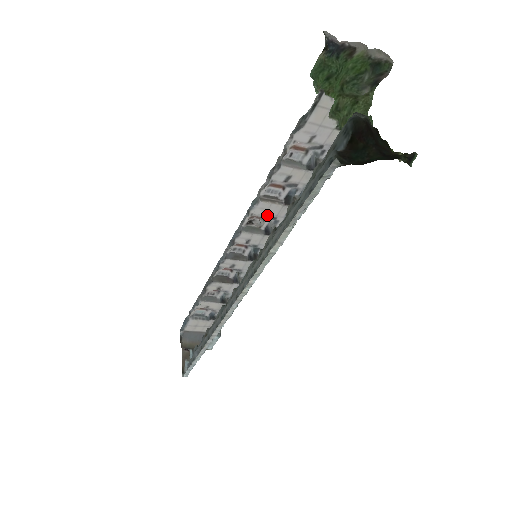
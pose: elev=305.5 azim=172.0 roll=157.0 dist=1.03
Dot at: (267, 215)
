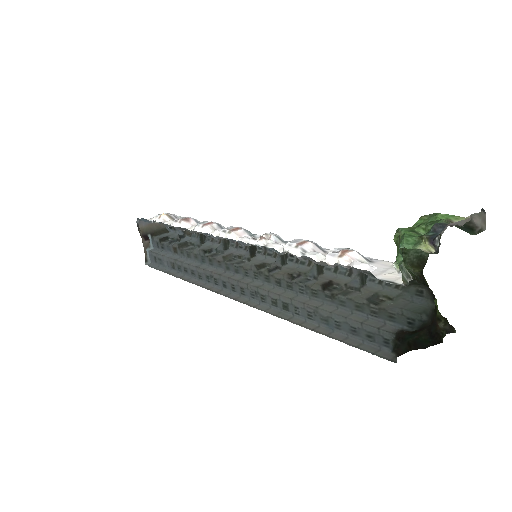
Dot at: (281, 244)
